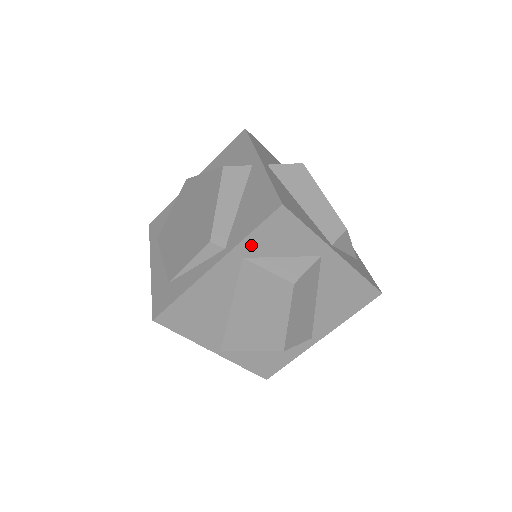
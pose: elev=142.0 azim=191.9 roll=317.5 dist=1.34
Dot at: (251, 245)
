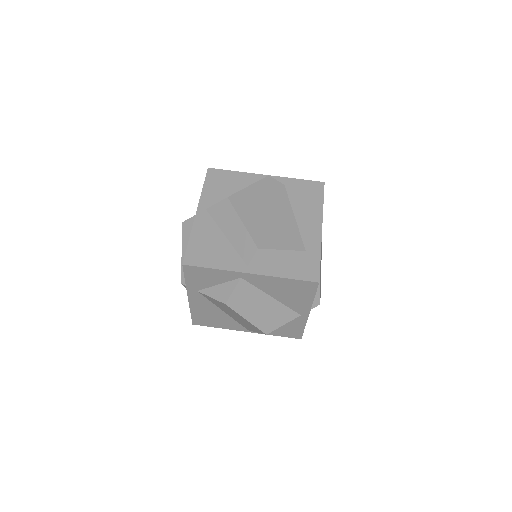
Dot at: (193, 285)
